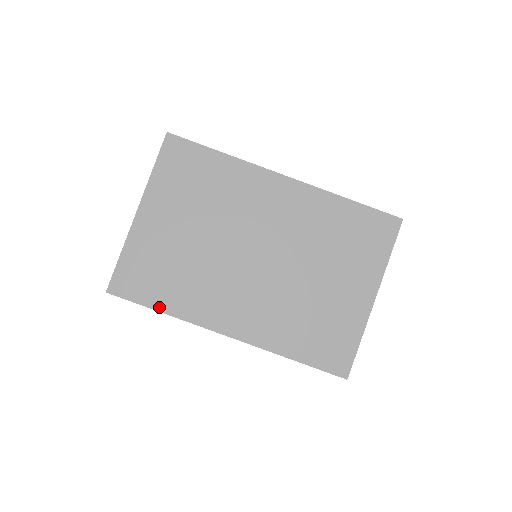
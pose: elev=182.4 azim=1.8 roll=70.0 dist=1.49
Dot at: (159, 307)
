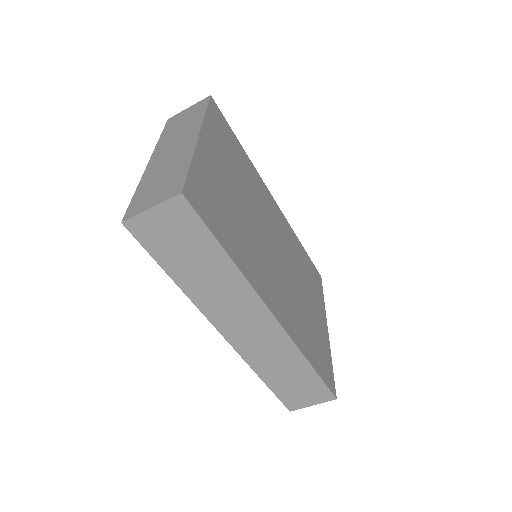
Dot at: (227, 249)
